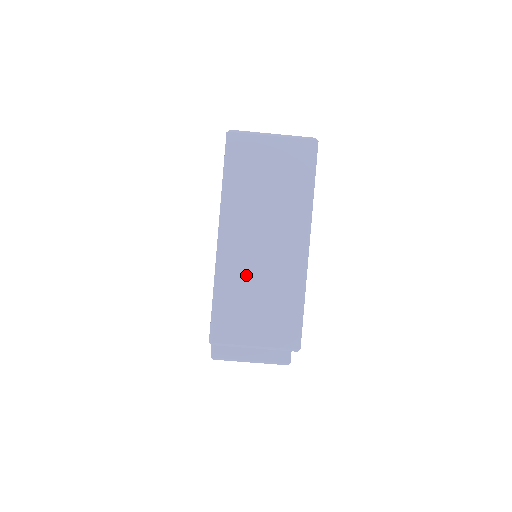
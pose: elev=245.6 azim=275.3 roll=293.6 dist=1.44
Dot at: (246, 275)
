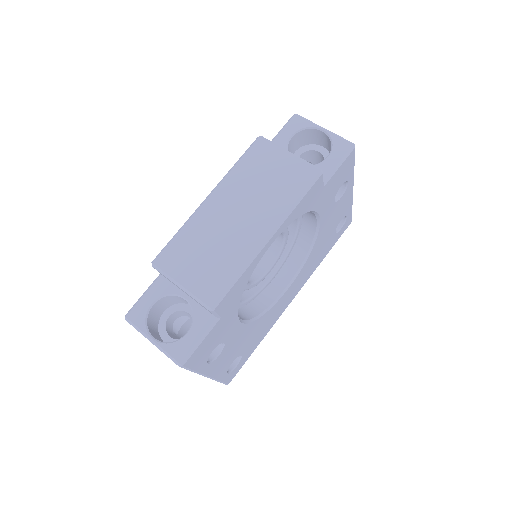
Dot at: occluded
